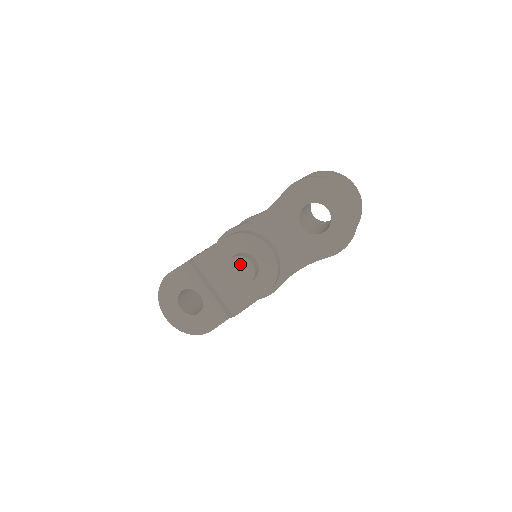
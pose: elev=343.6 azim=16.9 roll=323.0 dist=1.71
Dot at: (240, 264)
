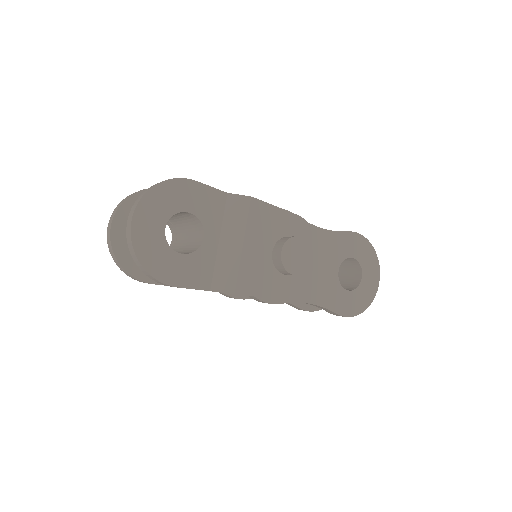
Dot at: (302, 250)
